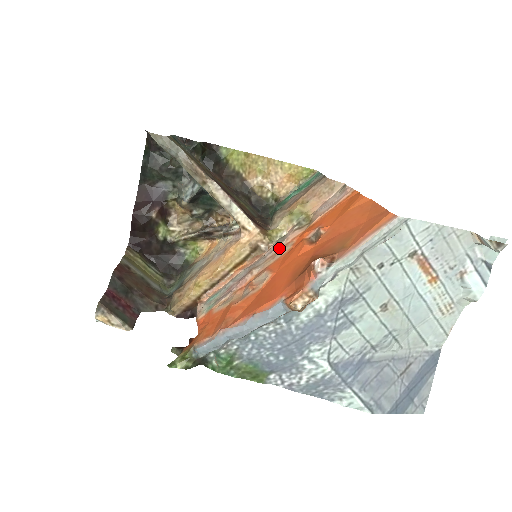
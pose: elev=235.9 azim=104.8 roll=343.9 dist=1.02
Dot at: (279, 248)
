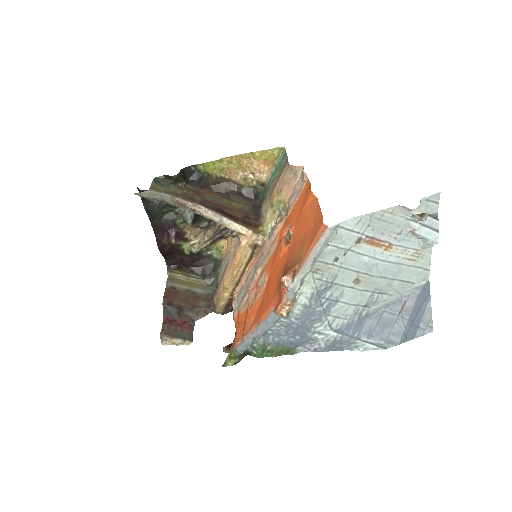
Dot at: (270, 245)
